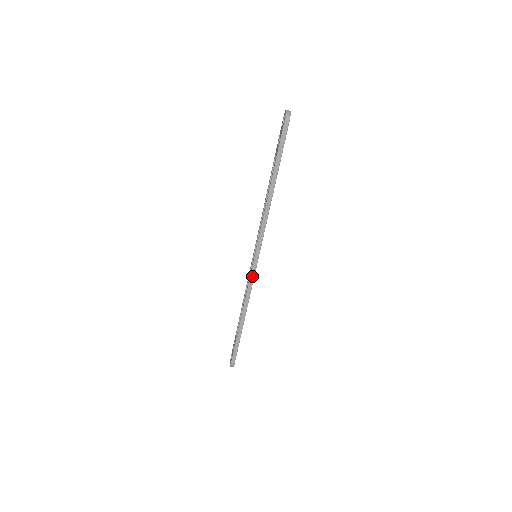
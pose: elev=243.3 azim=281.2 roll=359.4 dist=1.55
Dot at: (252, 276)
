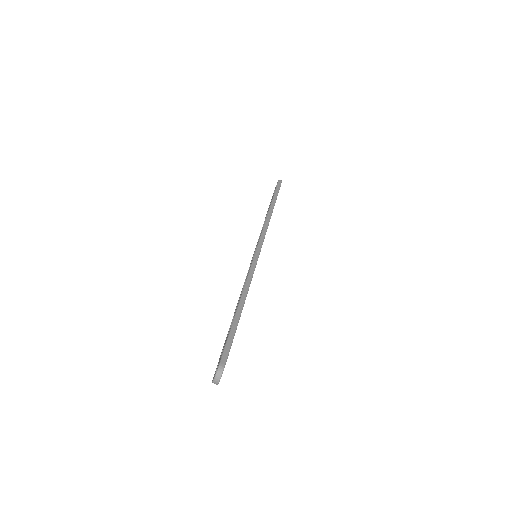
Dot at: (255, 261)
